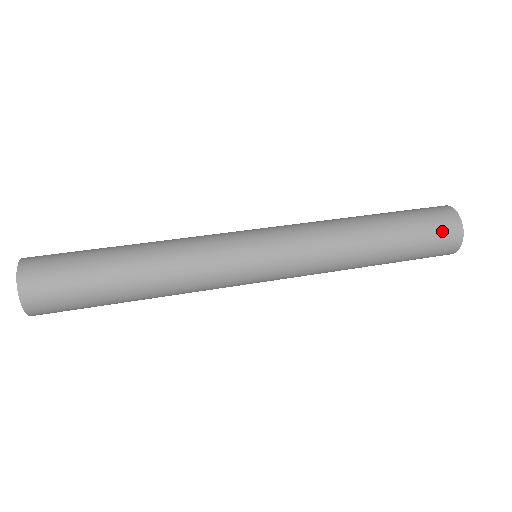
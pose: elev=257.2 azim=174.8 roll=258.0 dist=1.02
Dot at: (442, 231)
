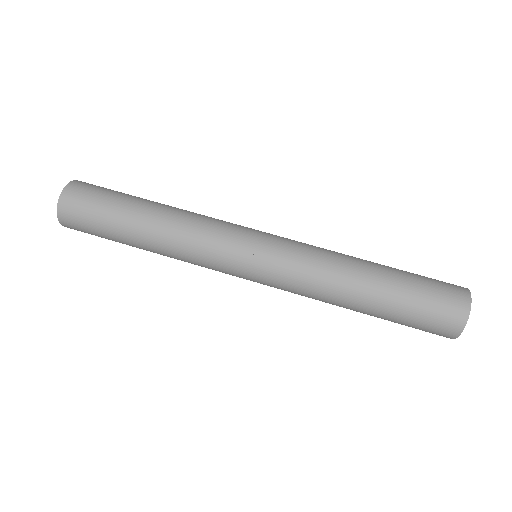
Dot at: (436, 327)
